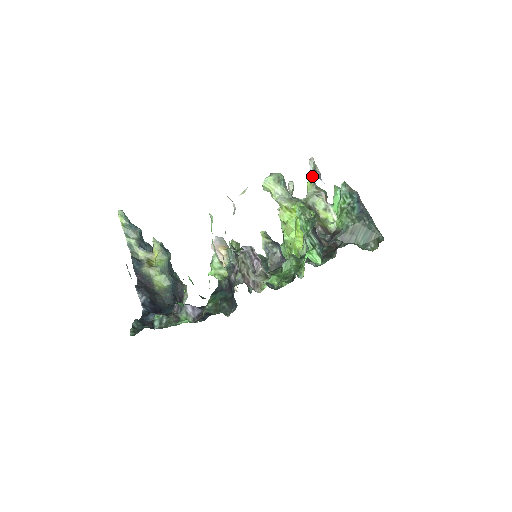
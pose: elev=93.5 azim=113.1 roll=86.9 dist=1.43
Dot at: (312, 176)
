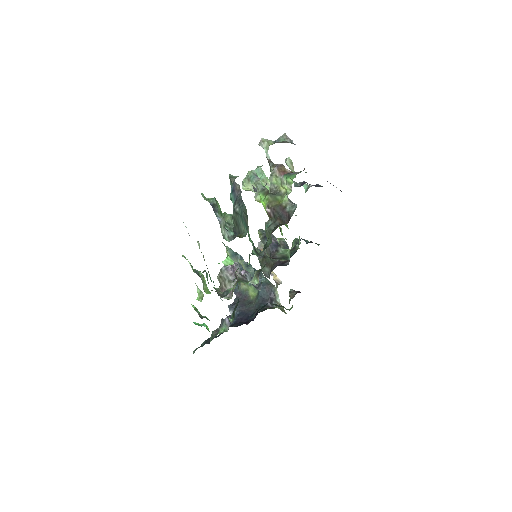
Dot at: (266, 157)
